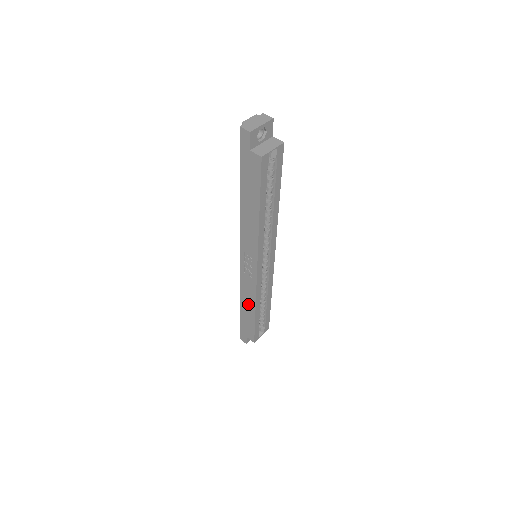
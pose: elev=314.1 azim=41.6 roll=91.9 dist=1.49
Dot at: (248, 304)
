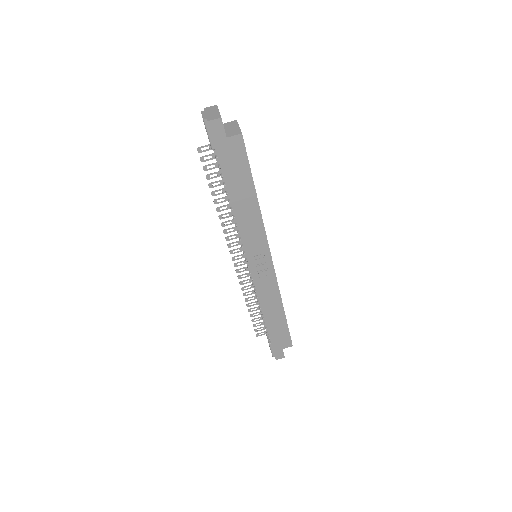
Dot at: (273, 309)
